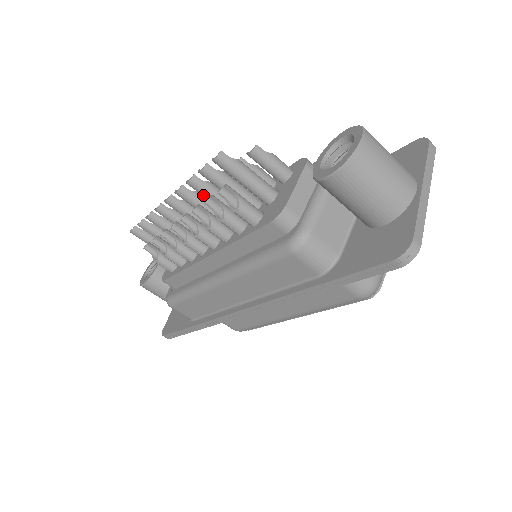
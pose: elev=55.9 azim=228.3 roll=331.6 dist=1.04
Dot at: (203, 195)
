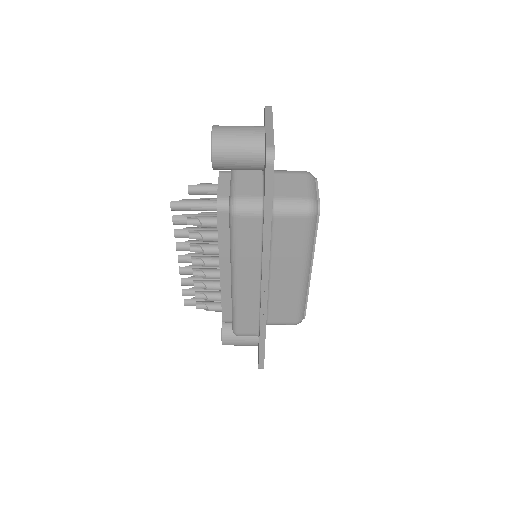
Dot at: (188, 237)
